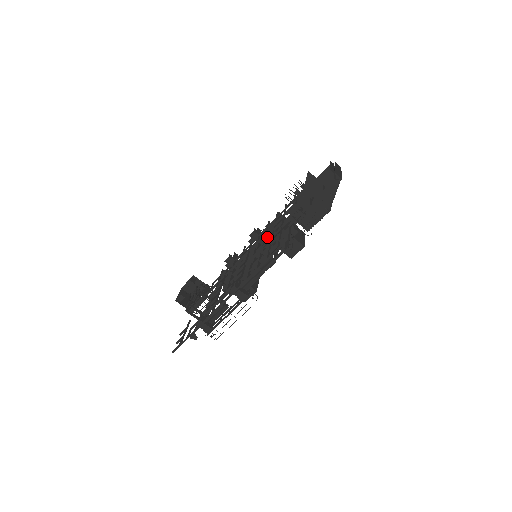
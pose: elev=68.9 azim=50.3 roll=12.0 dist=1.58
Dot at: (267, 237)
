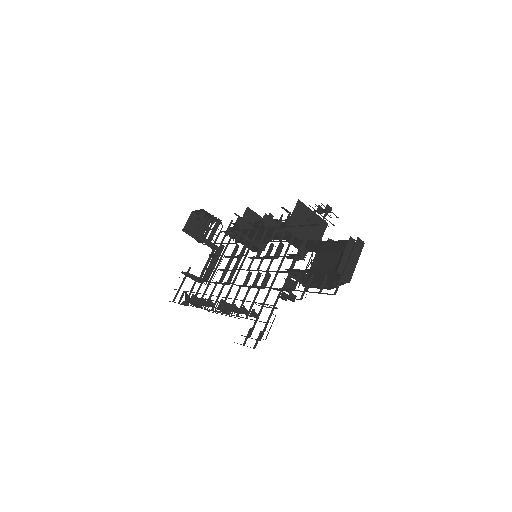
Dot at: (266, 256)
